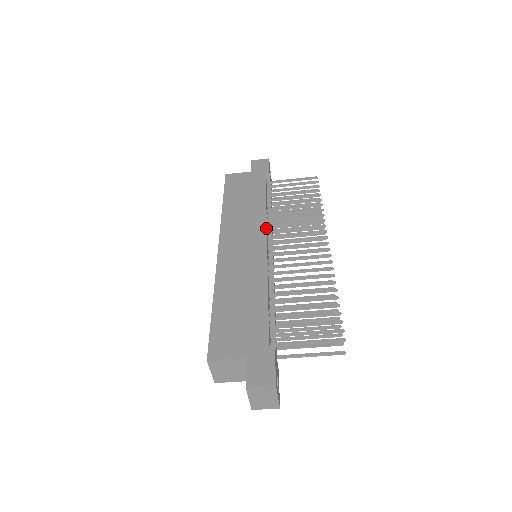
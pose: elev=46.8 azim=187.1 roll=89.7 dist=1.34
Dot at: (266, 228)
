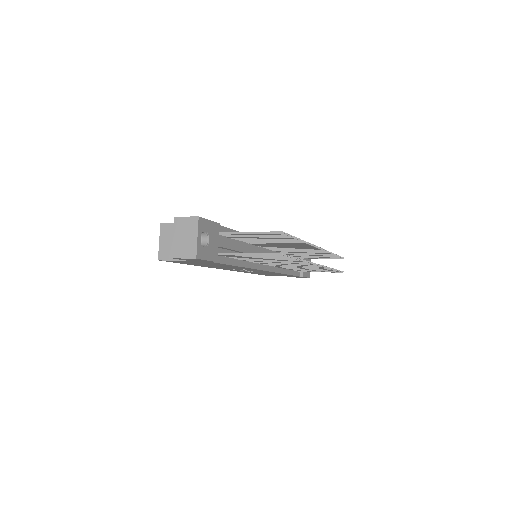
Dot at: occluded
